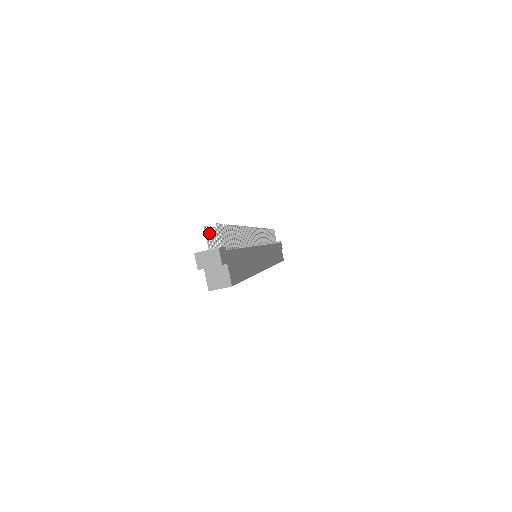
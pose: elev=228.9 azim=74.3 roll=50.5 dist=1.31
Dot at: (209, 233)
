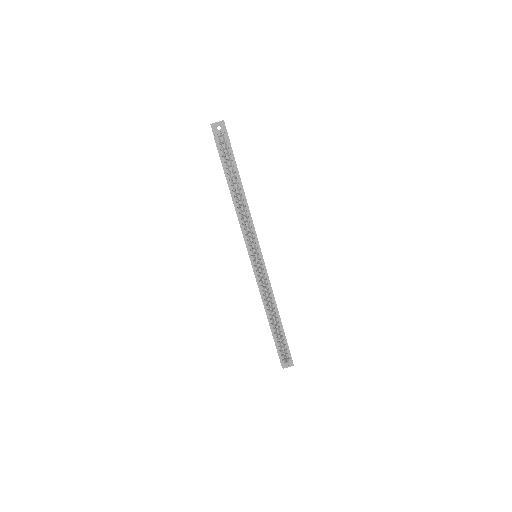
Dot at: occluded
